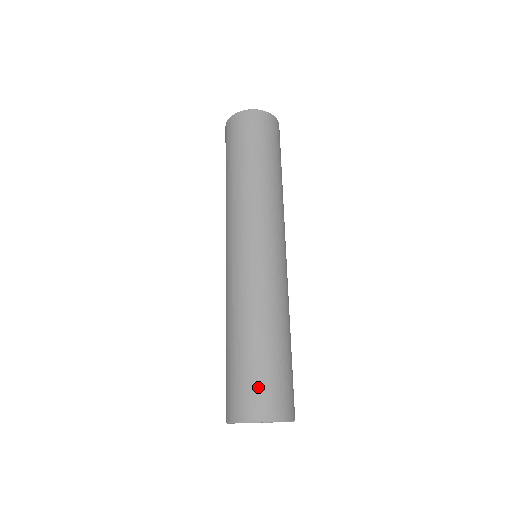
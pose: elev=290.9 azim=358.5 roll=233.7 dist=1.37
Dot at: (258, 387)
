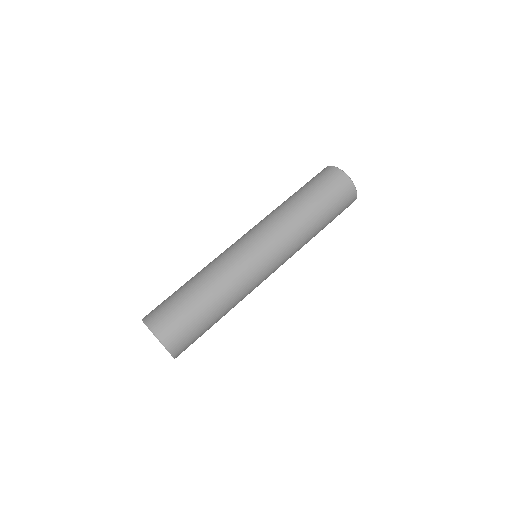
Dot at: (175, 320)
